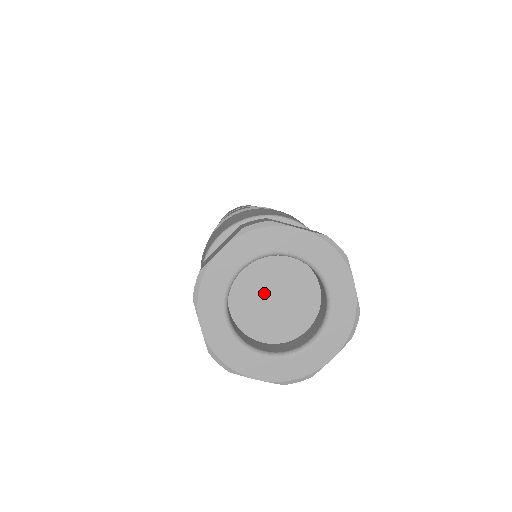
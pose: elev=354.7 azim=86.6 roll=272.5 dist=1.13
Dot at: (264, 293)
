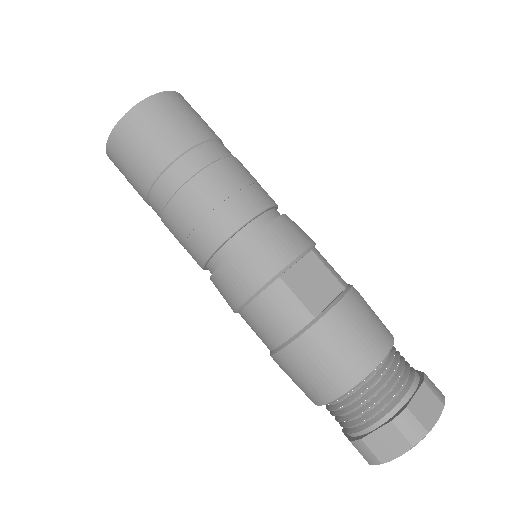
Dot at: occluded
